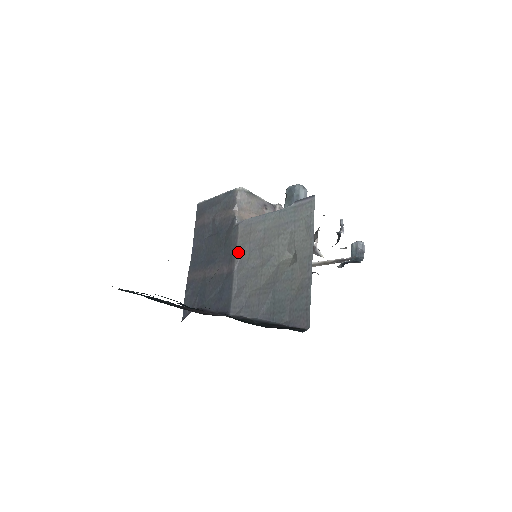
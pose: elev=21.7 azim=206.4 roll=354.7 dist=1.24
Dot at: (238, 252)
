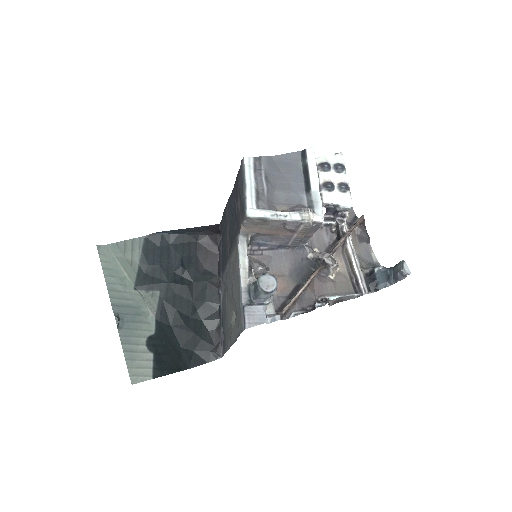
Dot at: (231, 258)
